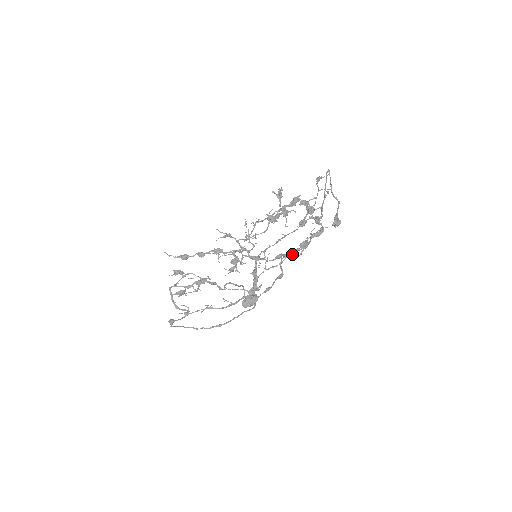
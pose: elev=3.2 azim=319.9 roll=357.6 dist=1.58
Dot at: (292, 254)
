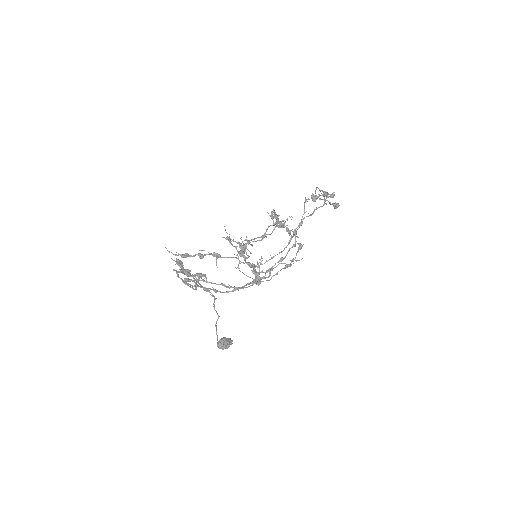
Dot at: (284, 263)
